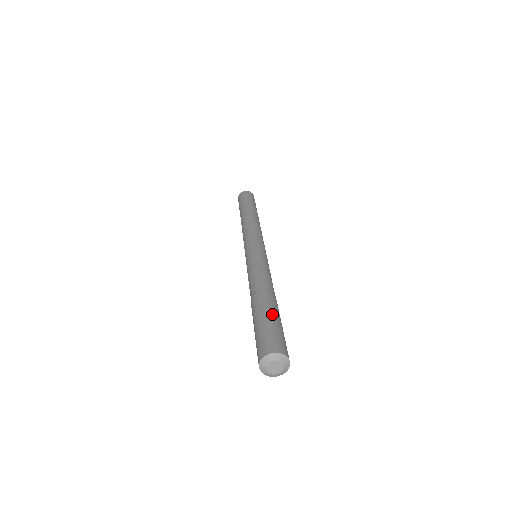
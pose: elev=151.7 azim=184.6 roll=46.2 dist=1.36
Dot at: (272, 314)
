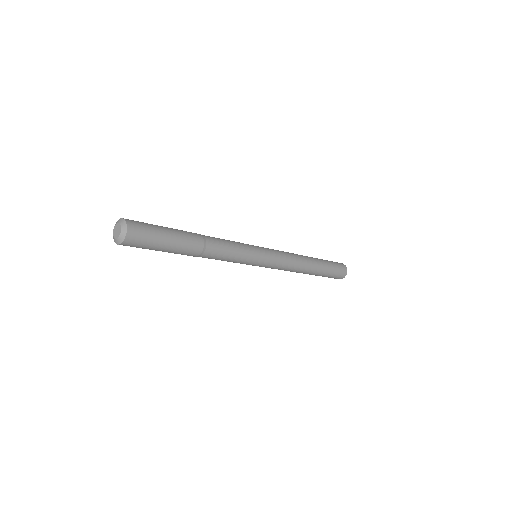
Dot at: (167, 227)
